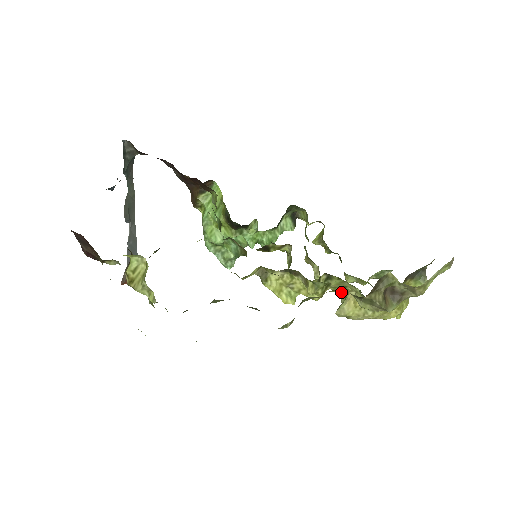
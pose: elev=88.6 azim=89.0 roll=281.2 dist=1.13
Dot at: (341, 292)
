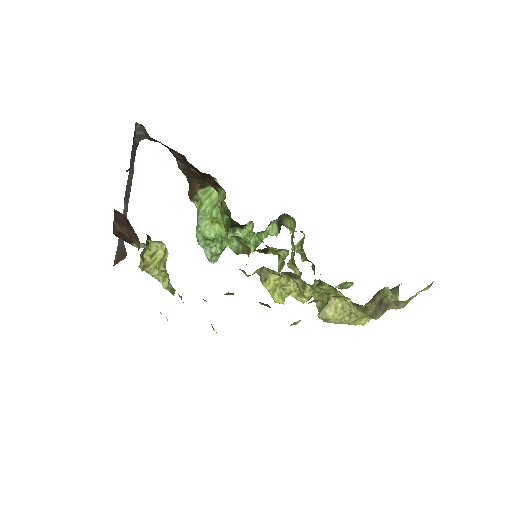
Dot at: (320, 297)
